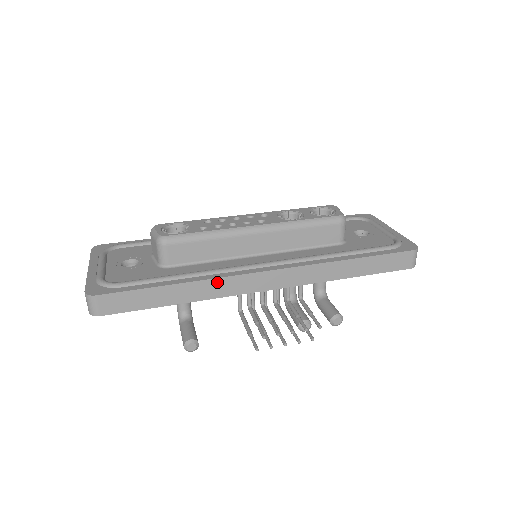
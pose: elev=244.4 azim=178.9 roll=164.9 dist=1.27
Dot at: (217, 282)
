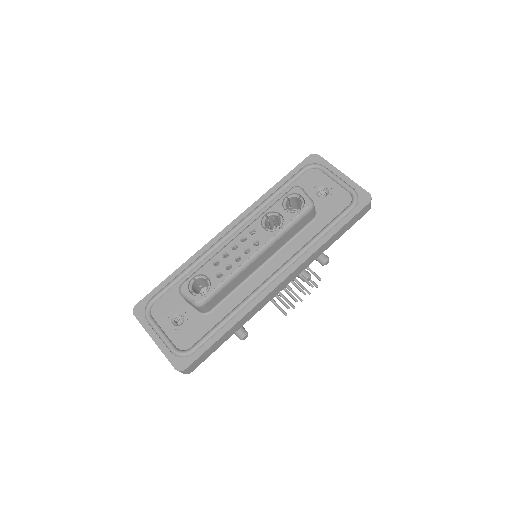
Dot at: (253, 310)
